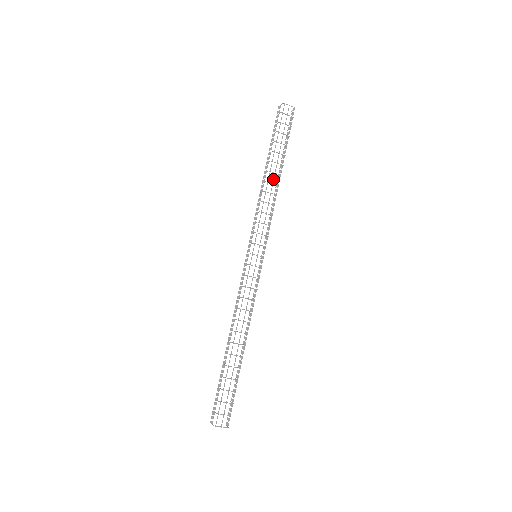
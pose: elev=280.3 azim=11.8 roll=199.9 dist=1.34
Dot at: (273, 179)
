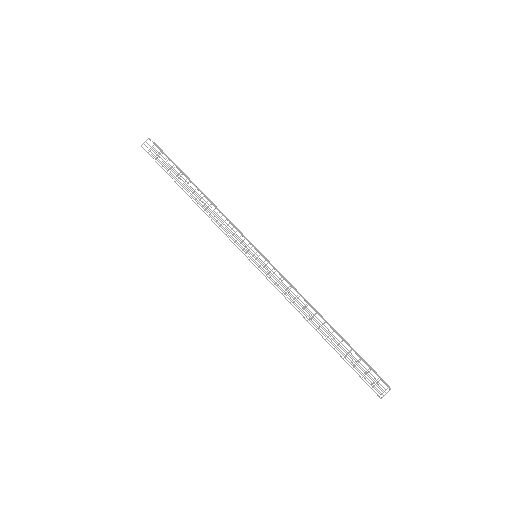
Dot at: (204, 195)
